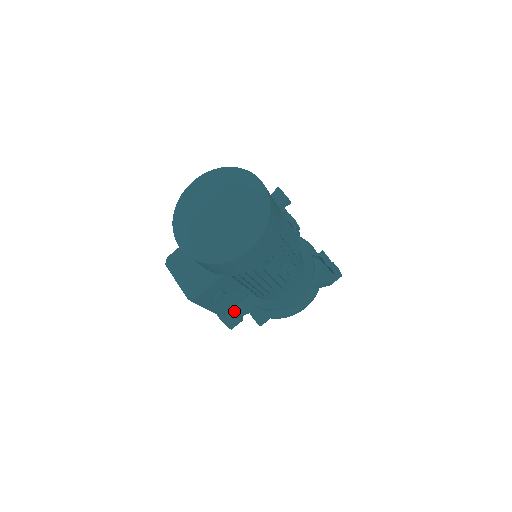
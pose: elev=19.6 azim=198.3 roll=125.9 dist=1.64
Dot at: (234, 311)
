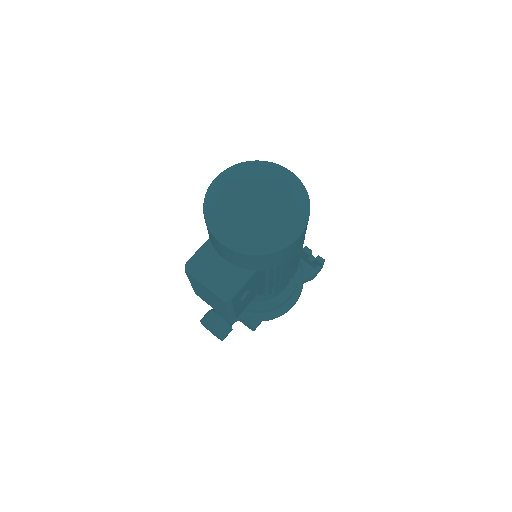
Dot at: (226, 320)
